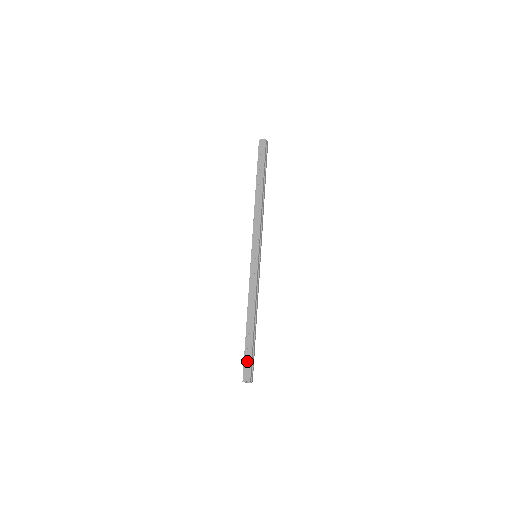
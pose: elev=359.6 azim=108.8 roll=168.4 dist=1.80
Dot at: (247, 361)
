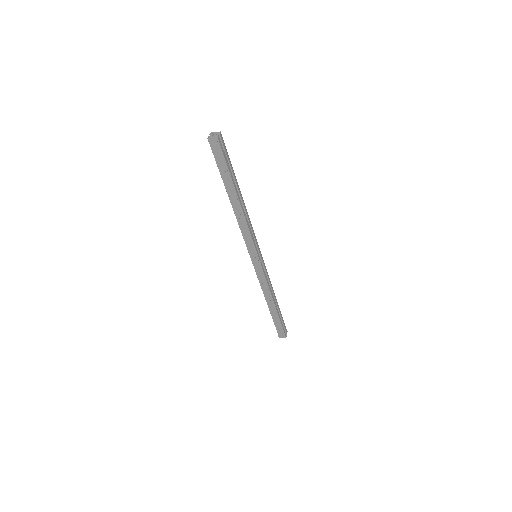
Dot at: (278, 327)
